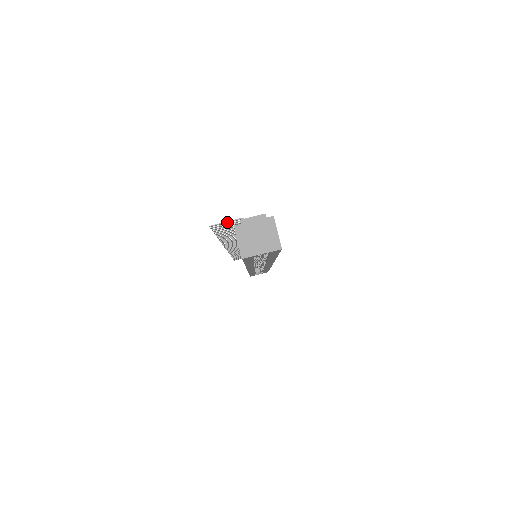
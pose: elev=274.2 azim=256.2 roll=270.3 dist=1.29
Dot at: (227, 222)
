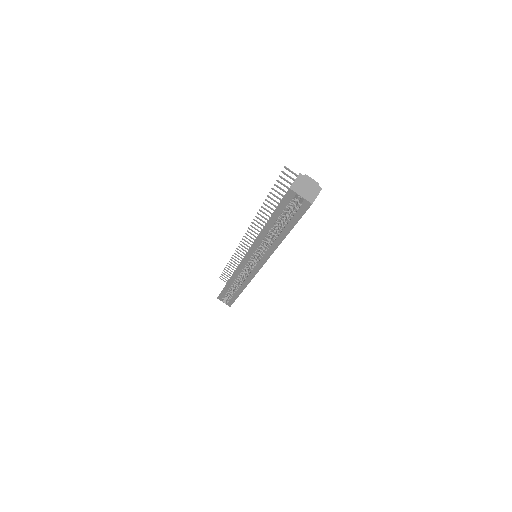
Dot at: (295, 173)
